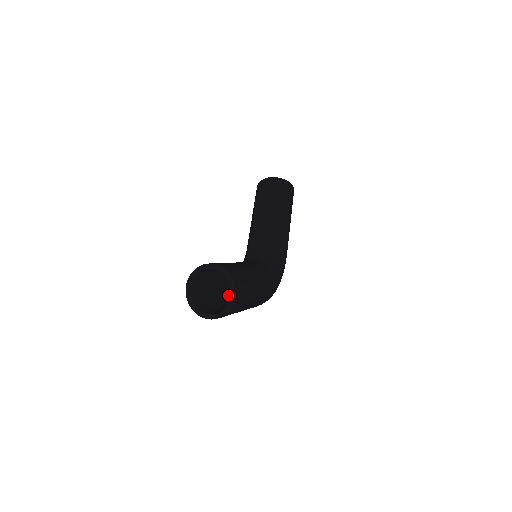
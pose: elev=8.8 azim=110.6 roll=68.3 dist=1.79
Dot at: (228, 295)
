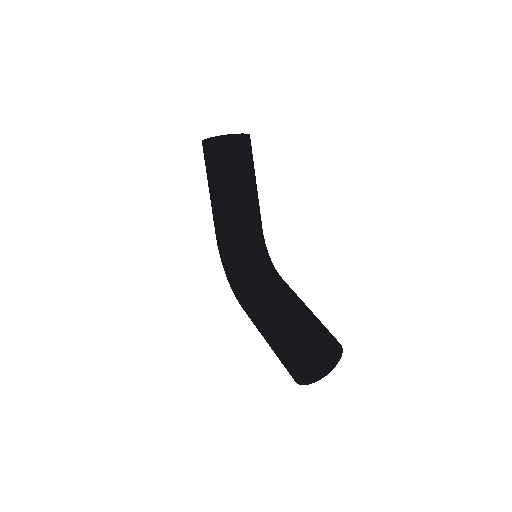
Dot at: occluded
